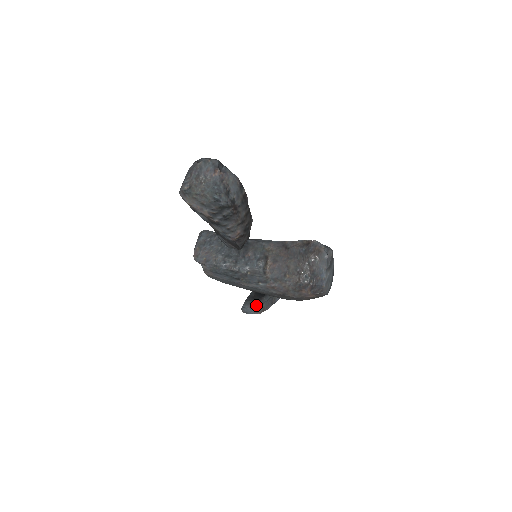
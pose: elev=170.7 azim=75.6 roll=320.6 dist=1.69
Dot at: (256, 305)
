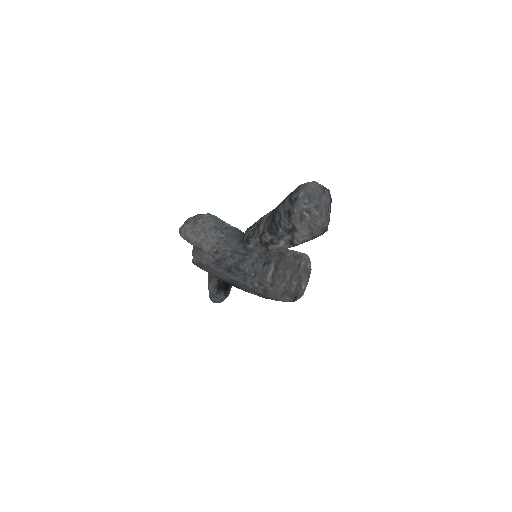
Dot at: (226, 296)
